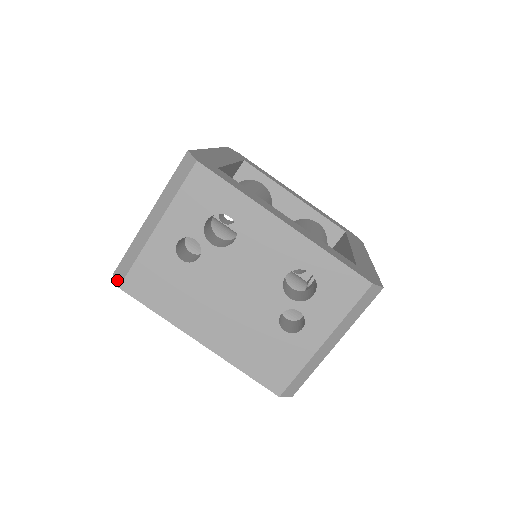
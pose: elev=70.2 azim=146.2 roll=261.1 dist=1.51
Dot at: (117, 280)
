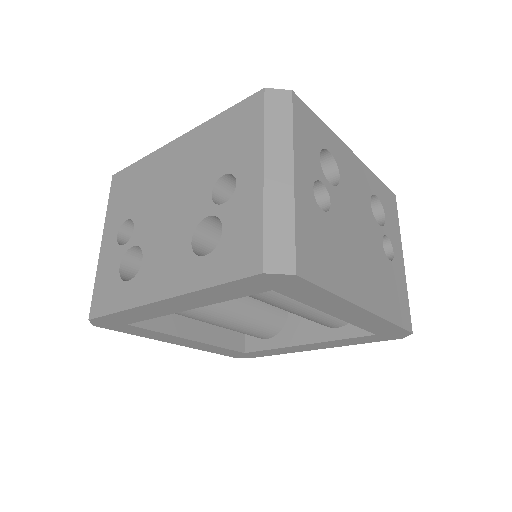
Dot at: (283, 270)
